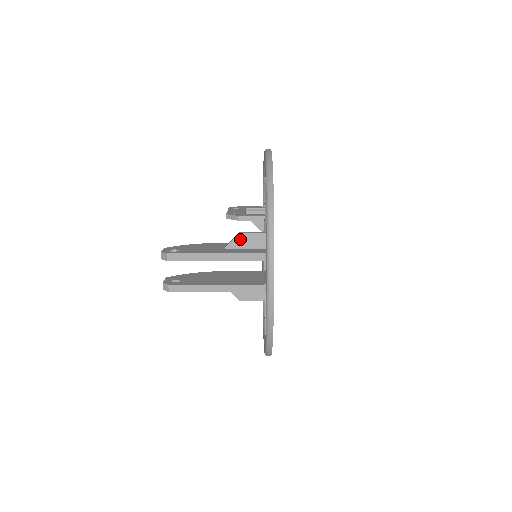
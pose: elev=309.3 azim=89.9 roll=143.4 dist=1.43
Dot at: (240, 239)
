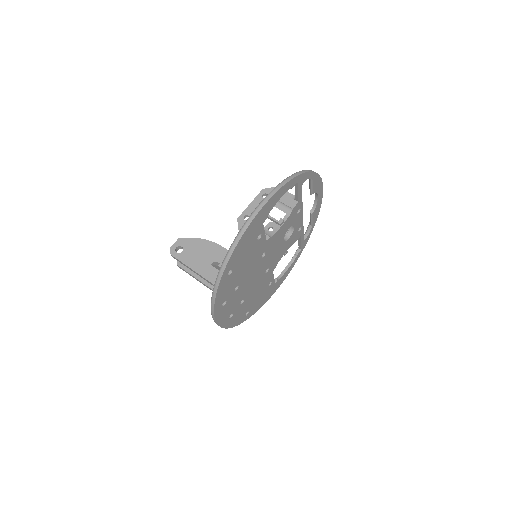
Dot at: (219, 268)
